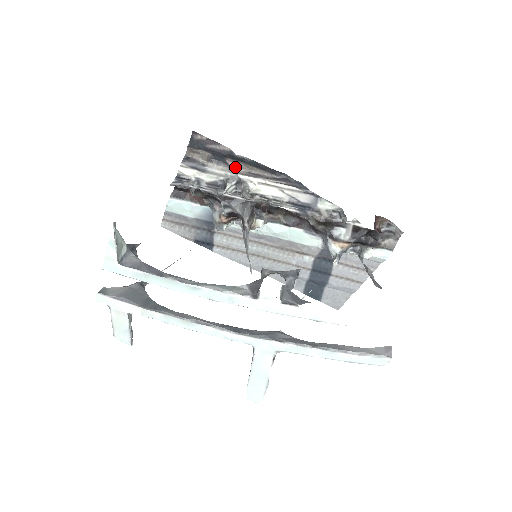
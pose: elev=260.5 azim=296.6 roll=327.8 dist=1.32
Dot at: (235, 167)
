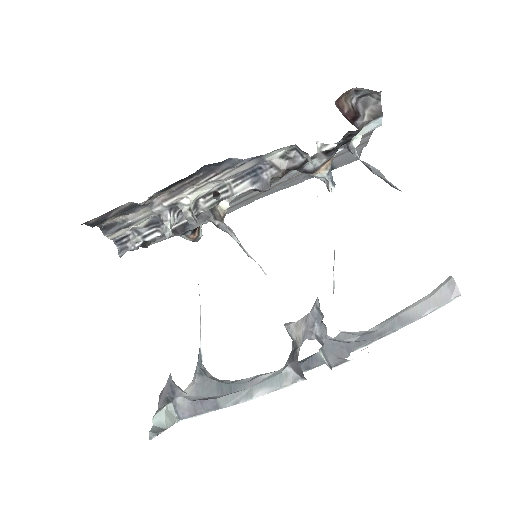
Dot at: (152, 199)
